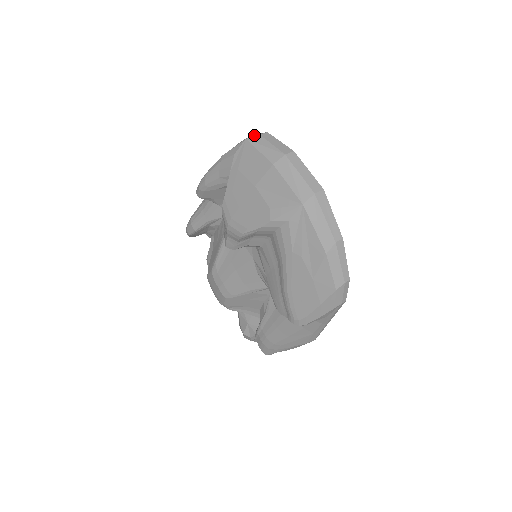
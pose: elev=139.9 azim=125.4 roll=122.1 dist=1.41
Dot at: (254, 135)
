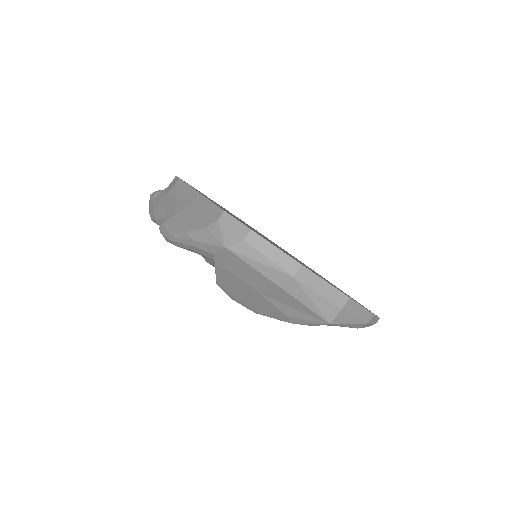
Dot at: (228, 219)
